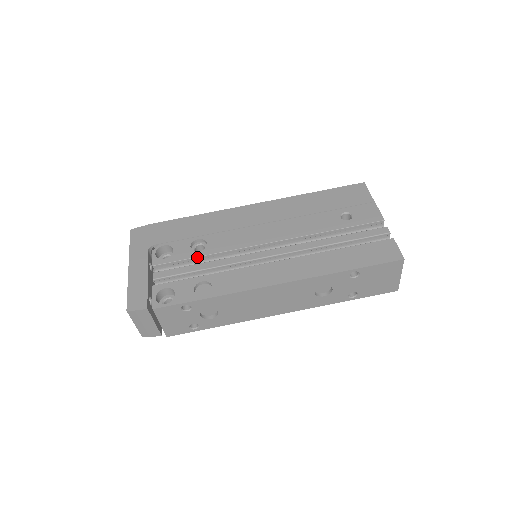
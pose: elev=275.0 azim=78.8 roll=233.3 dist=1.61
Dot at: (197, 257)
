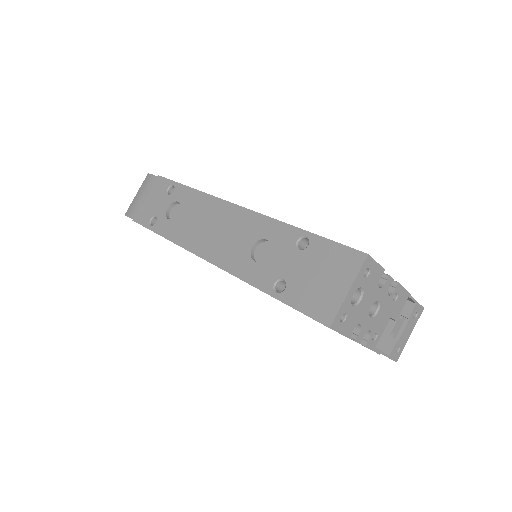
Dot at: occluded
